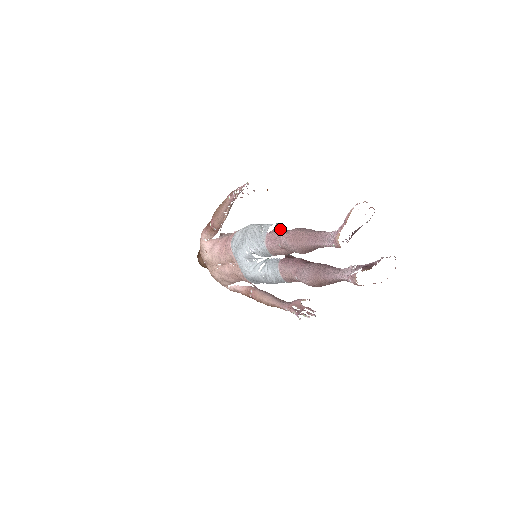
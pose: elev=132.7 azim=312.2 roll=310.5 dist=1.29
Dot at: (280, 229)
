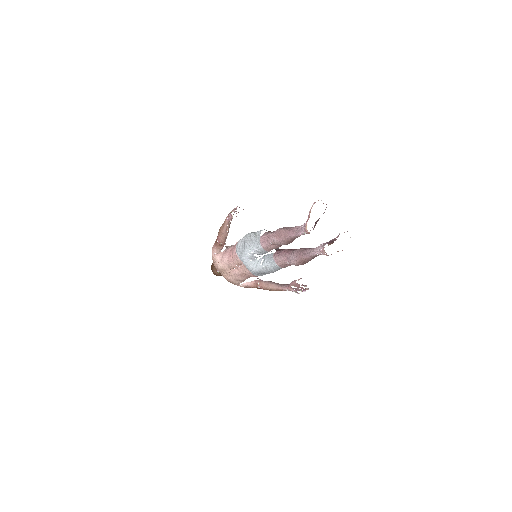
Dot at: (268, 232)
